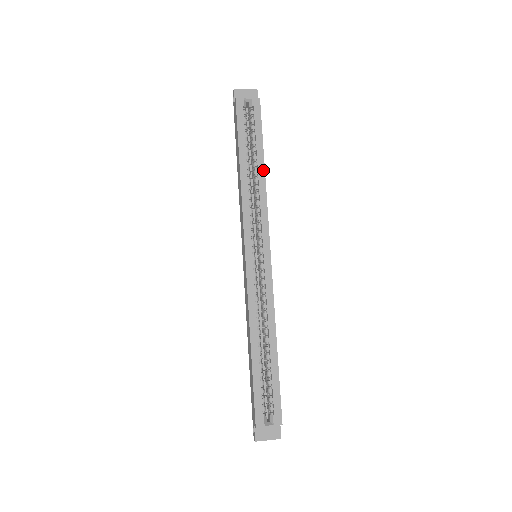
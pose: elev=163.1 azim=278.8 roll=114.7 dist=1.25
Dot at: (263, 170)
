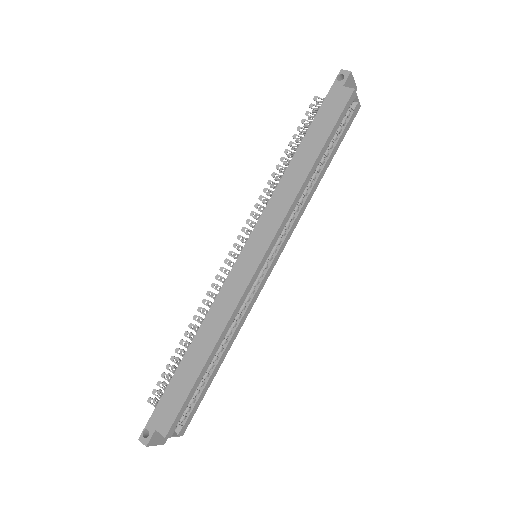
Dot at: (320, 180)
